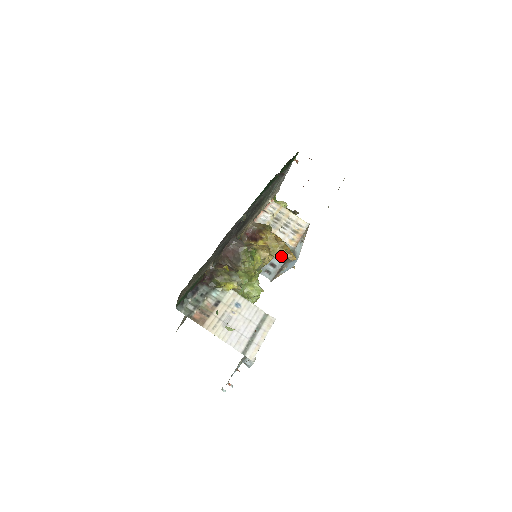
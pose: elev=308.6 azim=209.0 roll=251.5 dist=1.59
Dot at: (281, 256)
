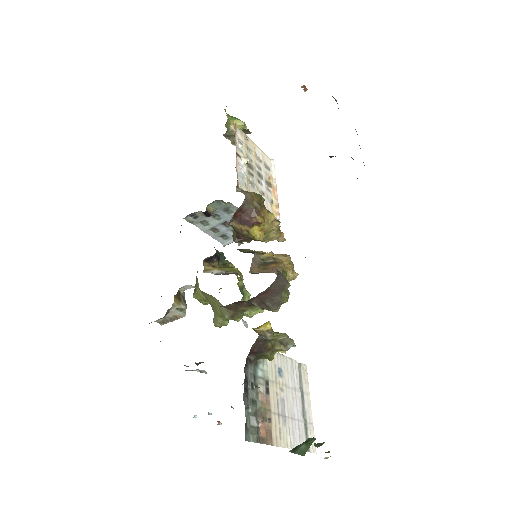
Dot at: (272, 240)
